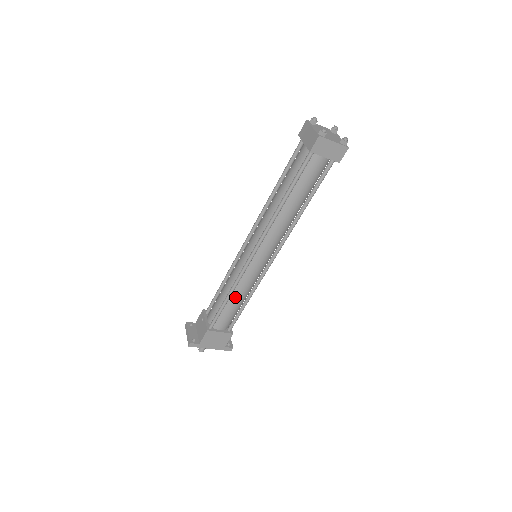
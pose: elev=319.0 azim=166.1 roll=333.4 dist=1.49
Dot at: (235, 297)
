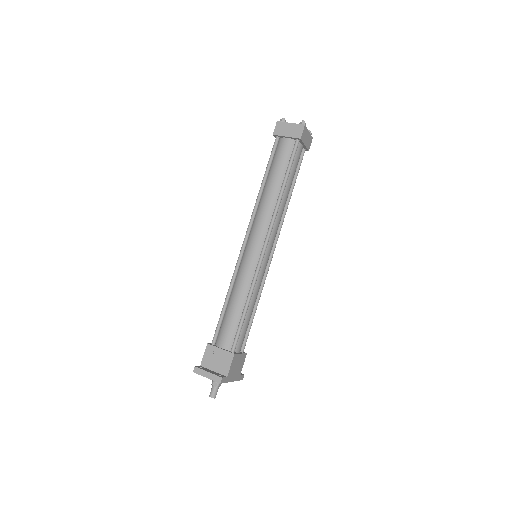
Dot at: (251, 304)
